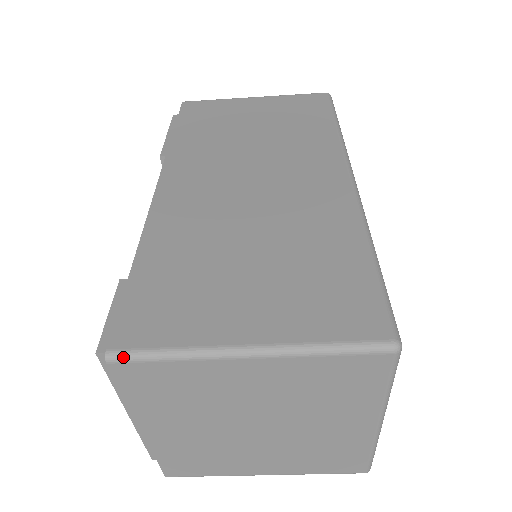
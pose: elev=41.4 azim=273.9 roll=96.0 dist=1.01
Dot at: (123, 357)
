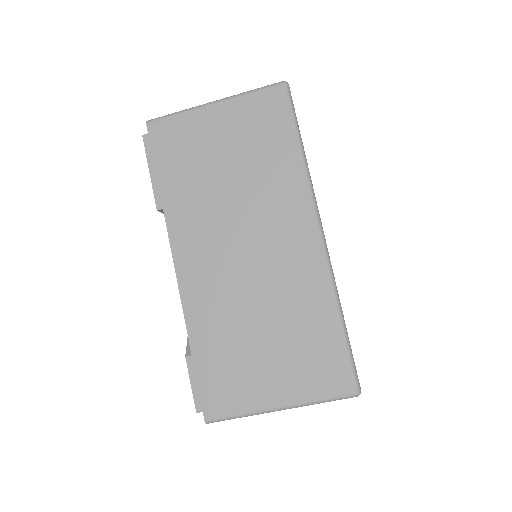
Dot at: occluded
